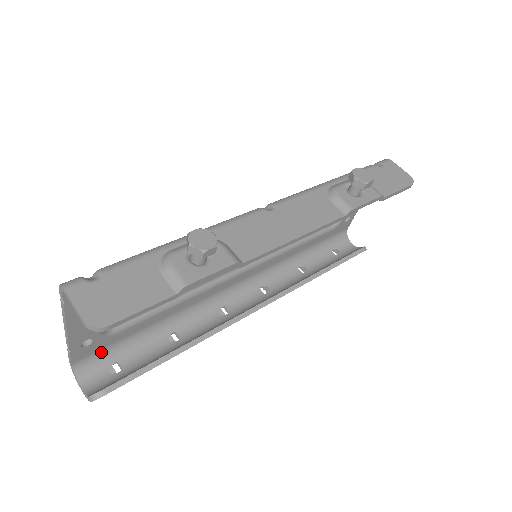
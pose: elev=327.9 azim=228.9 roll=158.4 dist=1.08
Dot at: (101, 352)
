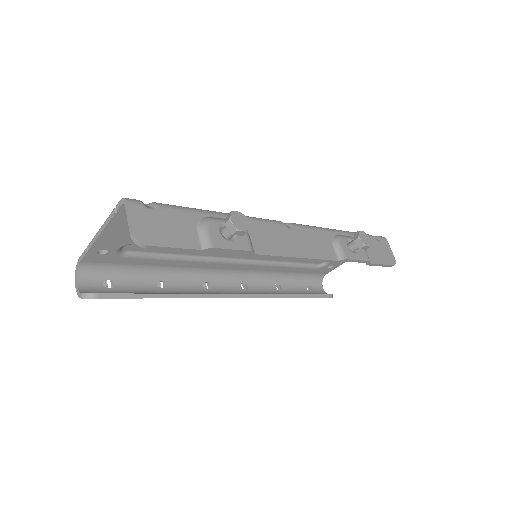
Dot at: (105, 265)
